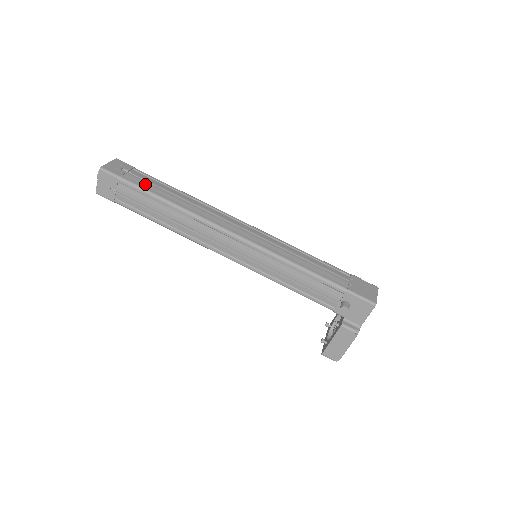
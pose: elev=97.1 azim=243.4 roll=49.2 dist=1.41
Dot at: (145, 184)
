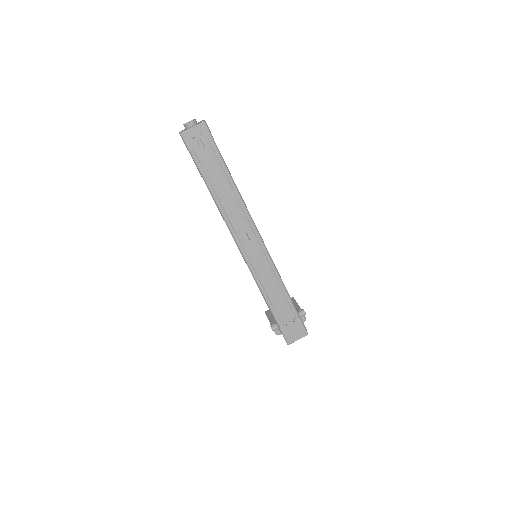
Dot at: (206, 167)
